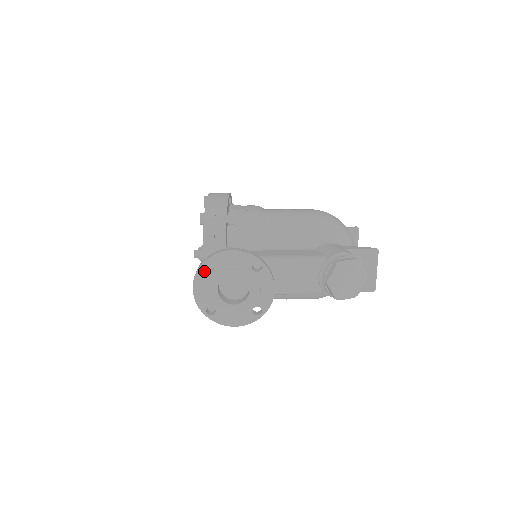
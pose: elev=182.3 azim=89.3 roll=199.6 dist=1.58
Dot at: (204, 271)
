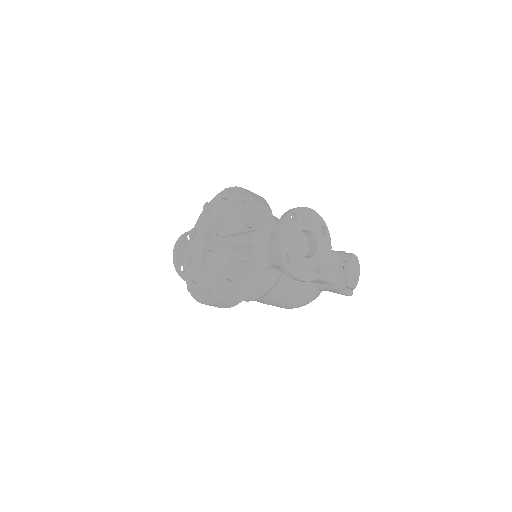
Dot at: (290, 219)
